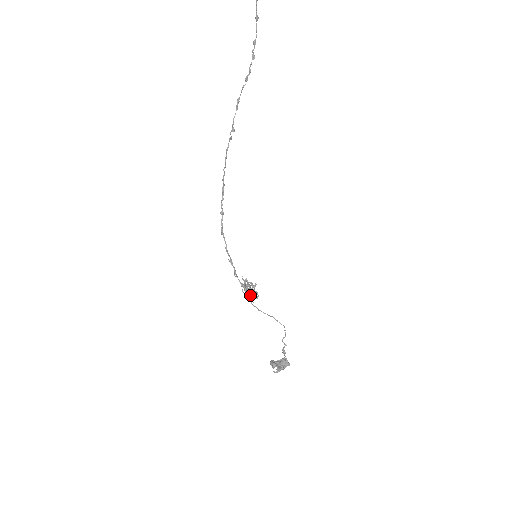
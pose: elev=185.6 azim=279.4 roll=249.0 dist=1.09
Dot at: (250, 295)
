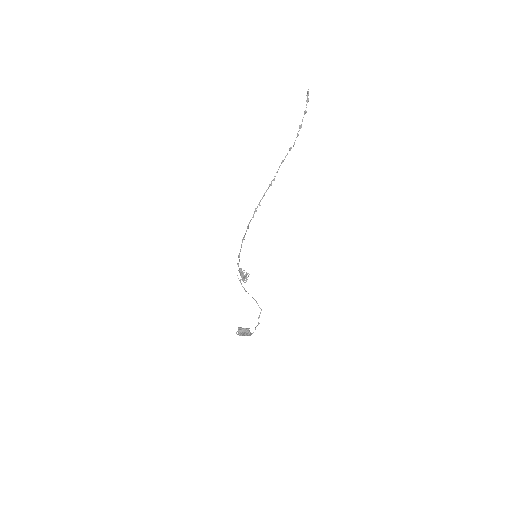
Dot at: occluded
